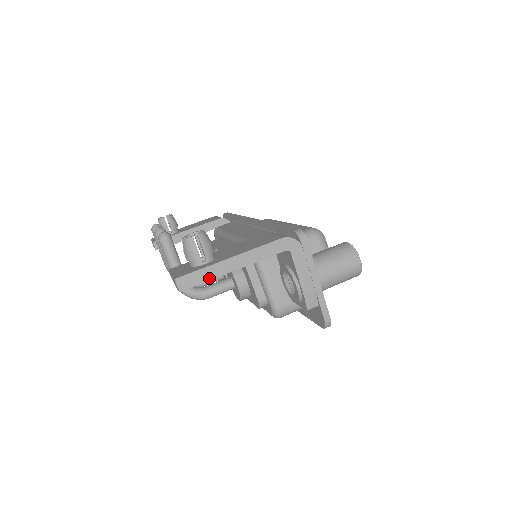
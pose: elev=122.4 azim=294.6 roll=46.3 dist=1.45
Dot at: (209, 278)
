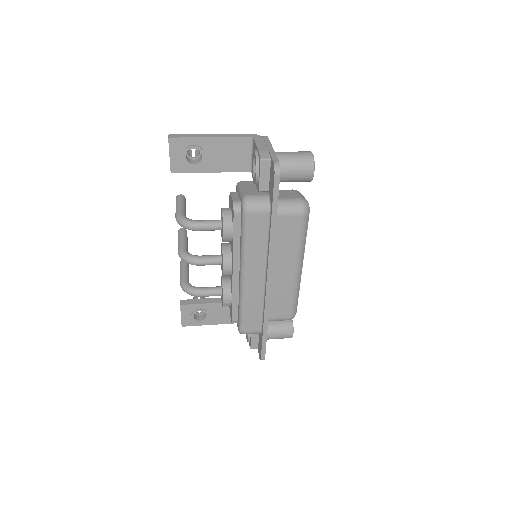
Dot at: (191, 137)
